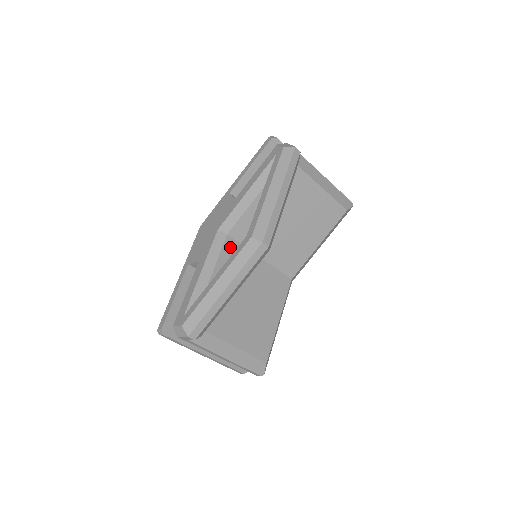
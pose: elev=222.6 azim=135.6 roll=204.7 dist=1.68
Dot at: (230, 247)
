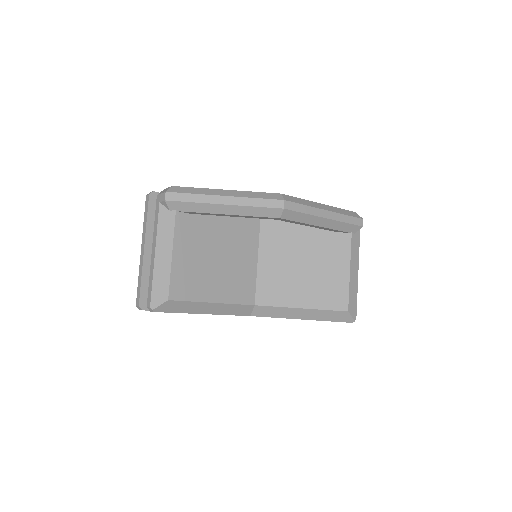
Dot at: (253, 218)
